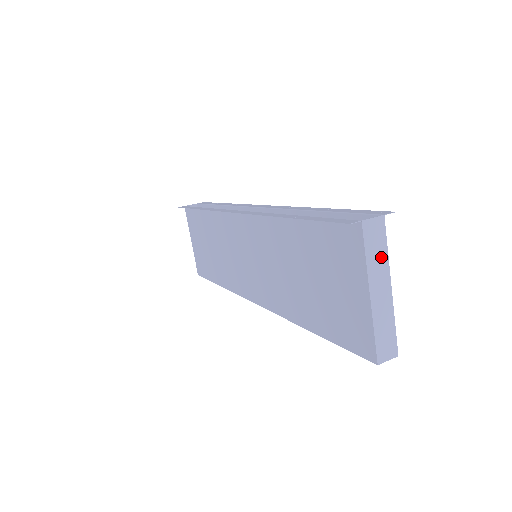
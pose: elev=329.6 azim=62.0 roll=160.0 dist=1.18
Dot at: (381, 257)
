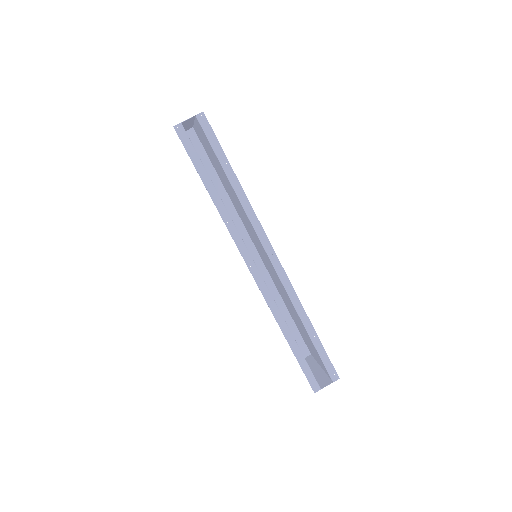
Dot at: (323, 376)
